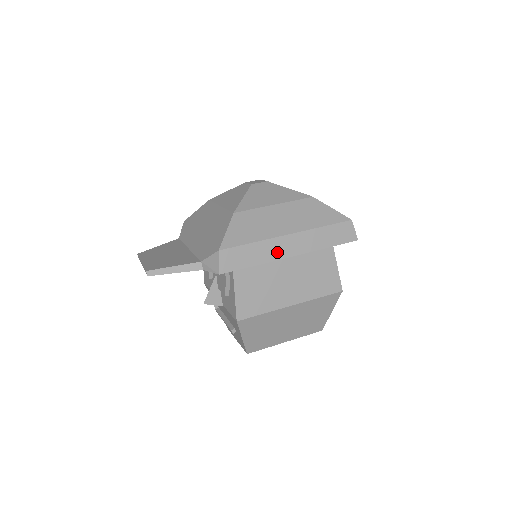
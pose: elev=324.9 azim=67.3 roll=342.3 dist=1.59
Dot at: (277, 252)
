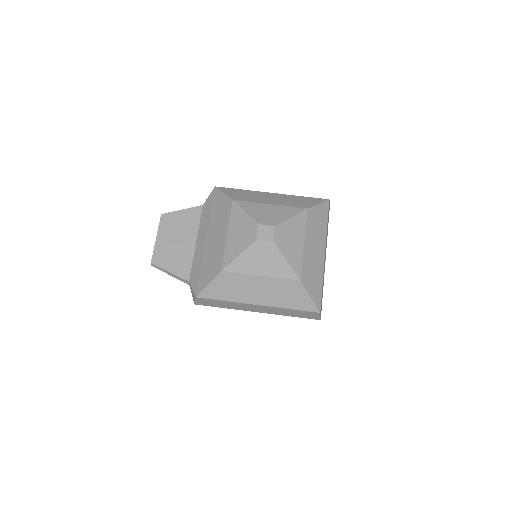
Dot at: (244, 308)
